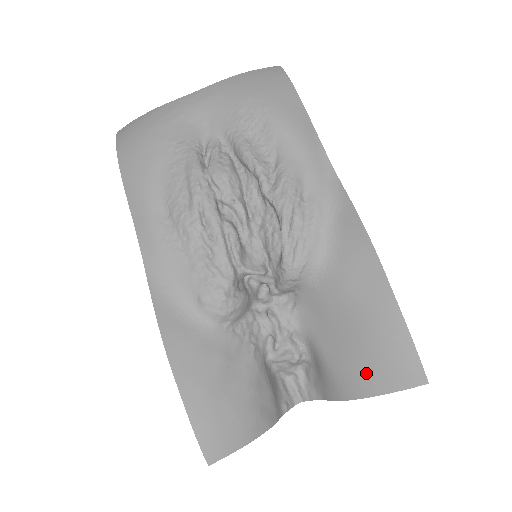
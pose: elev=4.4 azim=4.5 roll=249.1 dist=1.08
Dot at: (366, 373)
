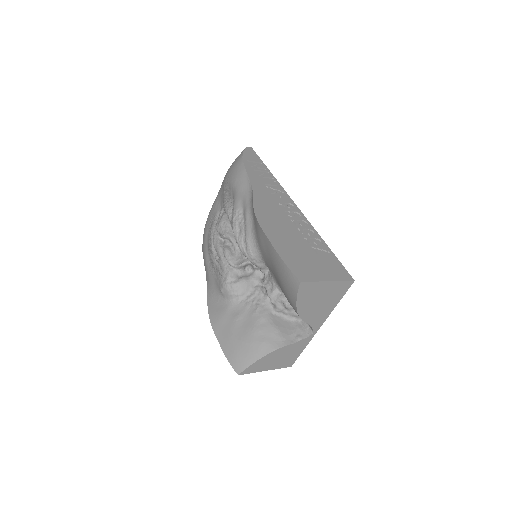
Dot at: (287, 293)
